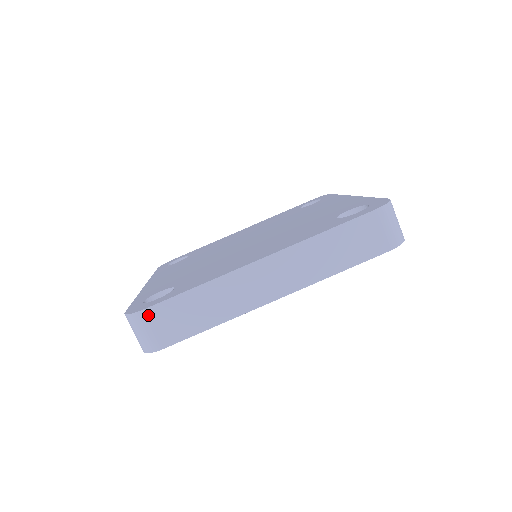
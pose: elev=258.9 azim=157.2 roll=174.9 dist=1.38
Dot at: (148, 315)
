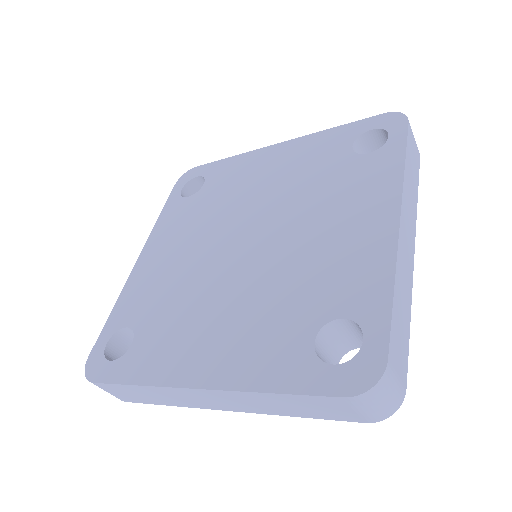
Dot at: (99, 386)
